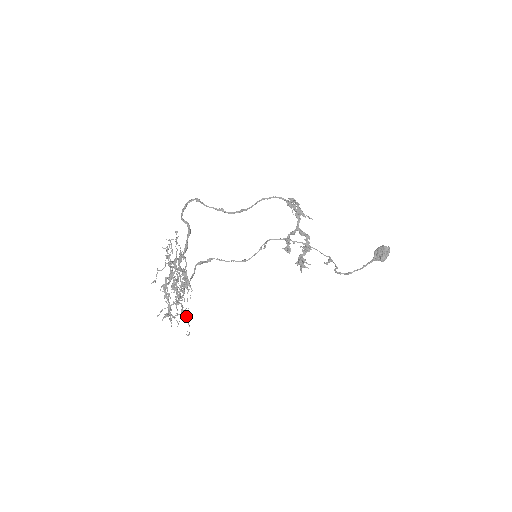
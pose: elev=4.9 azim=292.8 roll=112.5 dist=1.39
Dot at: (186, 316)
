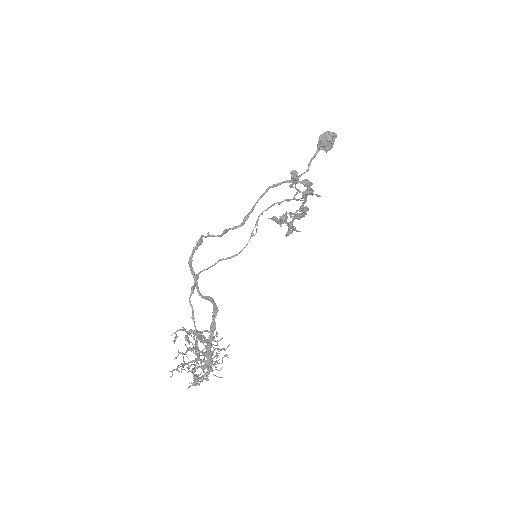
Dot at: occluded
